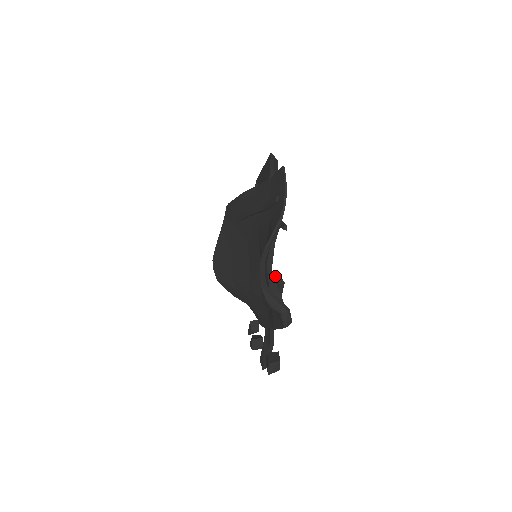
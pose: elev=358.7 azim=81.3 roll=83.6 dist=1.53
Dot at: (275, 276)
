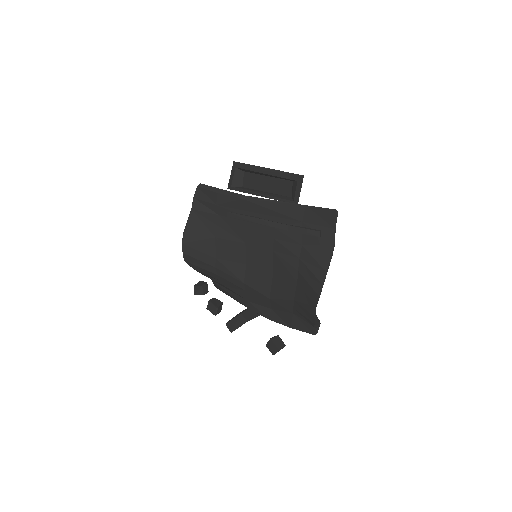
Dot at: occluded
